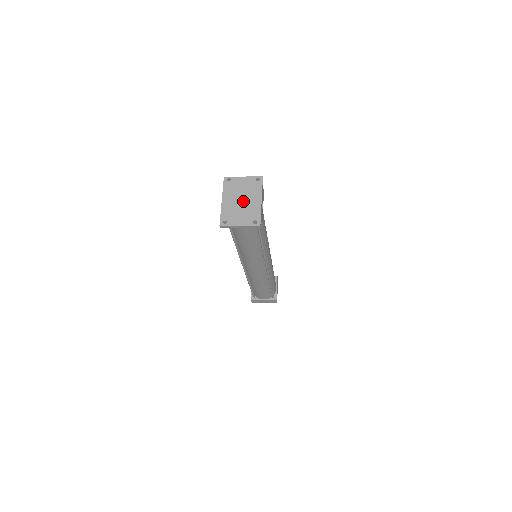
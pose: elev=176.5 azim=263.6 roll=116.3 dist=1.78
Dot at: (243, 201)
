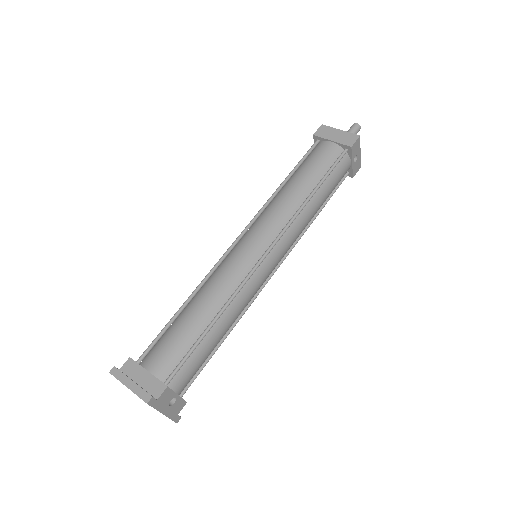
Dot at: occluded
